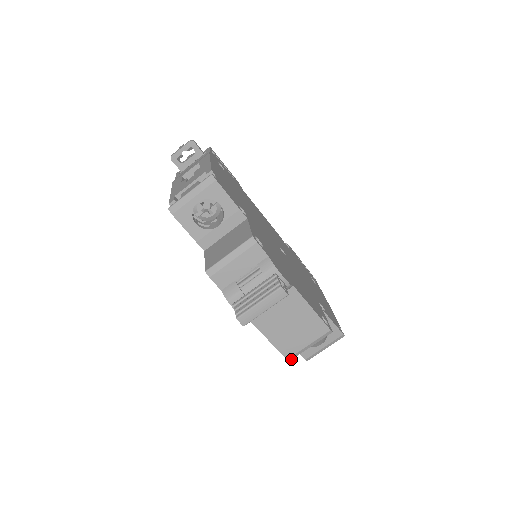
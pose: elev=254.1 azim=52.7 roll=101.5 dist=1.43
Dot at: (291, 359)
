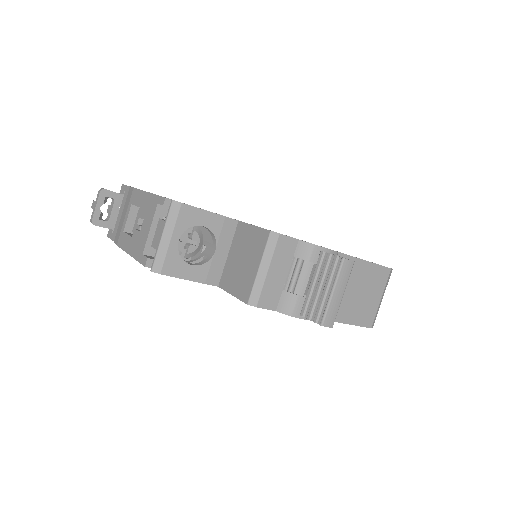
Dot at: (373, 325)
